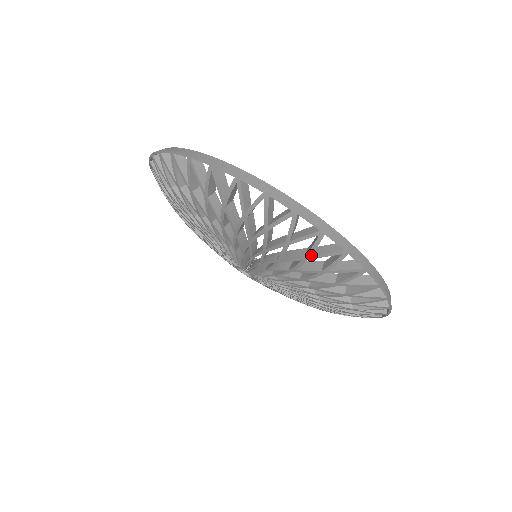
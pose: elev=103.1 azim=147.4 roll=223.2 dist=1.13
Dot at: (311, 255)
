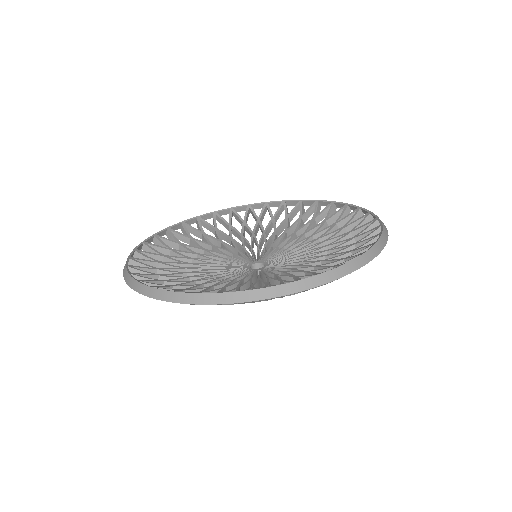
Dot at: (261, 300)
